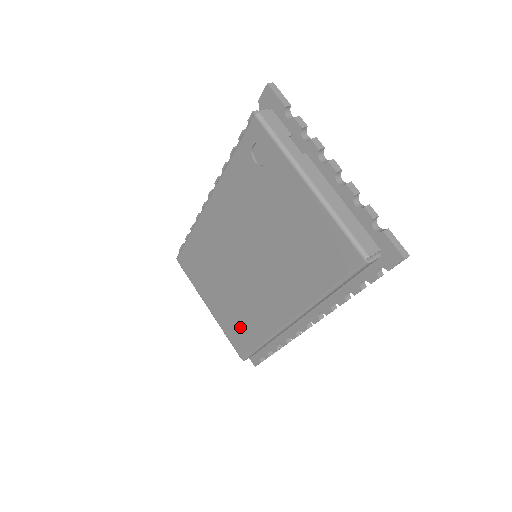
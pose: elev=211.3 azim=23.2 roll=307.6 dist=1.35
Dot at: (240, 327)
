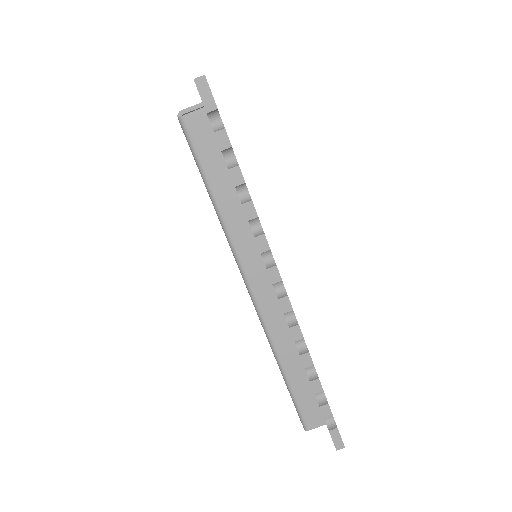
Dot at: occluded
